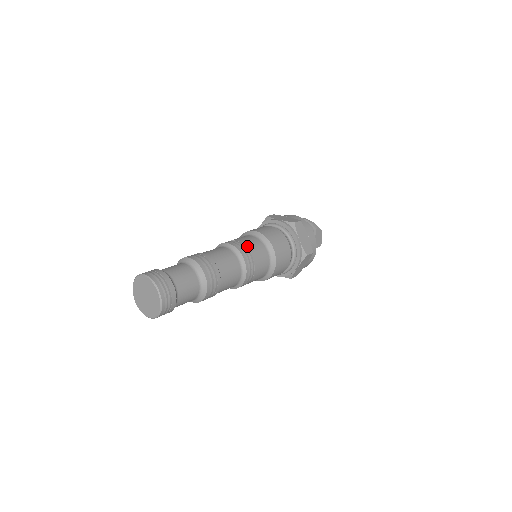
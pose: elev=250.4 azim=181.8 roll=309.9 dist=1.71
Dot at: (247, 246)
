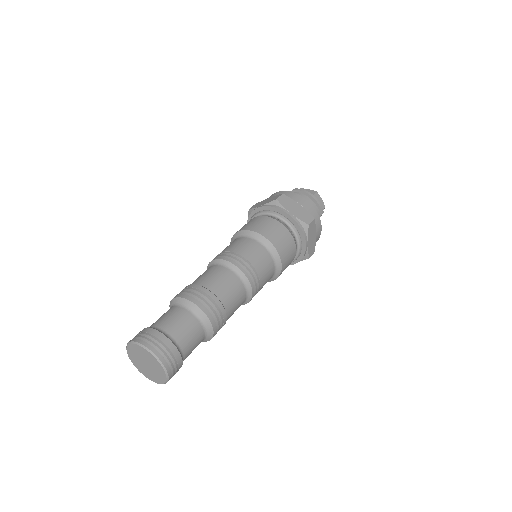
Dot at: (257, 269)
